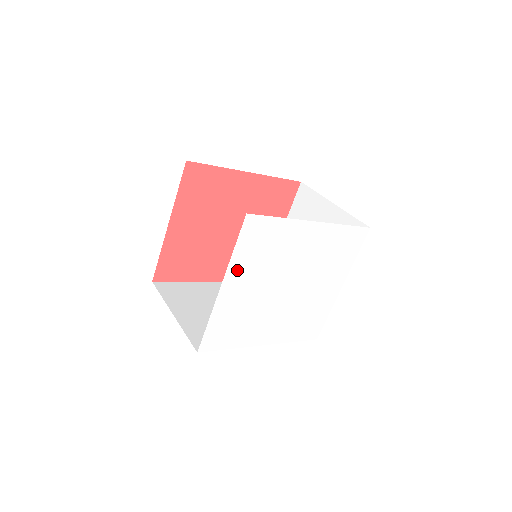
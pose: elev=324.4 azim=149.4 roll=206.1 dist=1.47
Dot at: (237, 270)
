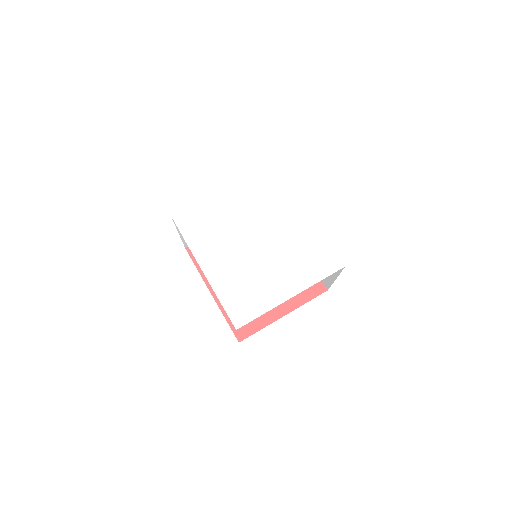
Dot at: (242, 188)
